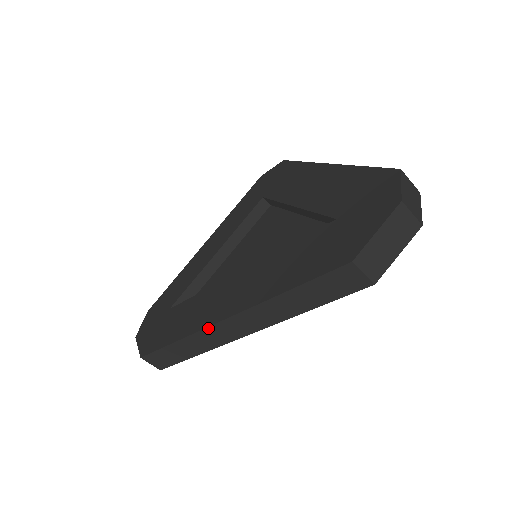
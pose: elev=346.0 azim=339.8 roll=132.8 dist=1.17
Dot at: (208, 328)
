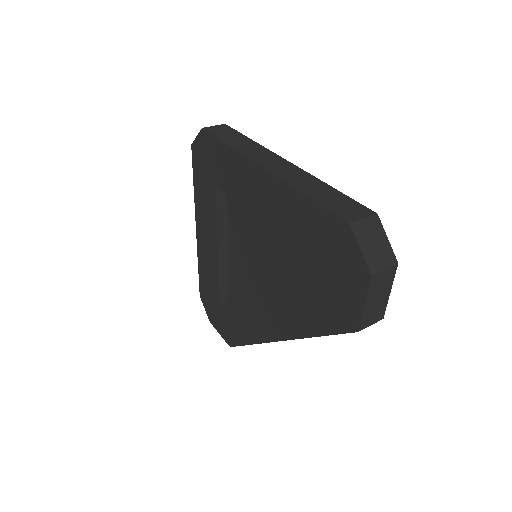
Dot at: (268, 342)
